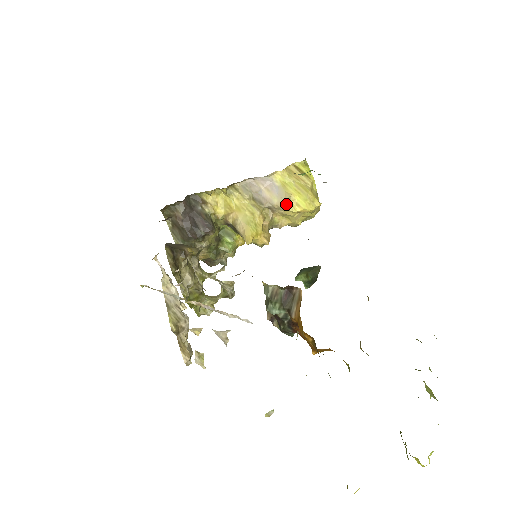
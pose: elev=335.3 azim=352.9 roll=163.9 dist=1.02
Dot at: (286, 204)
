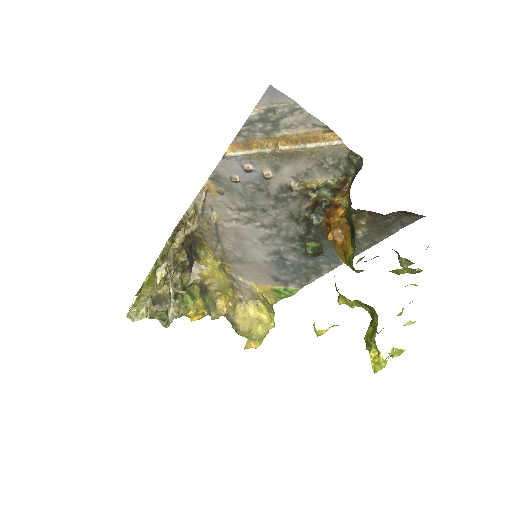
Dot at: (255, 302)
